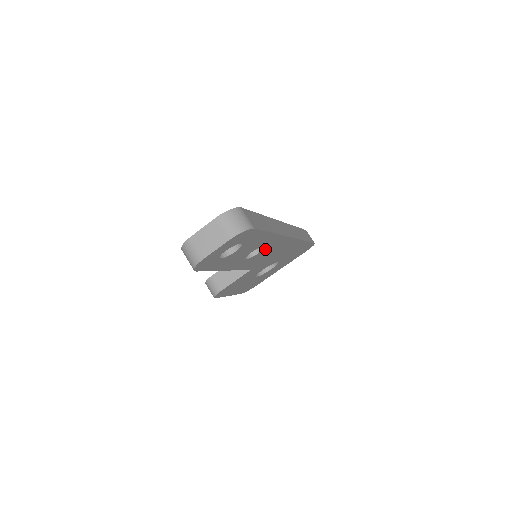
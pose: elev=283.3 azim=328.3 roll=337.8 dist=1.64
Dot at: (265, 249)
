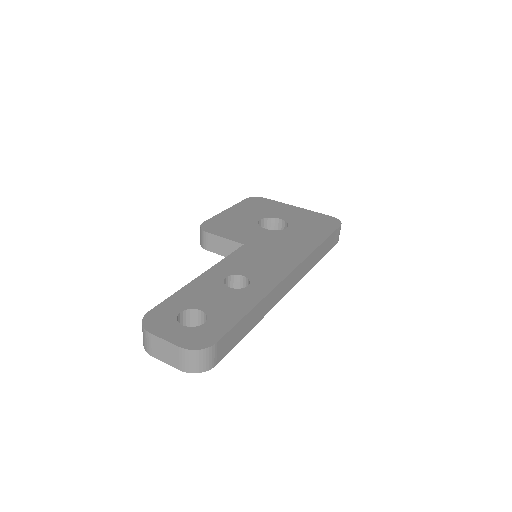
Dot at: occluded
